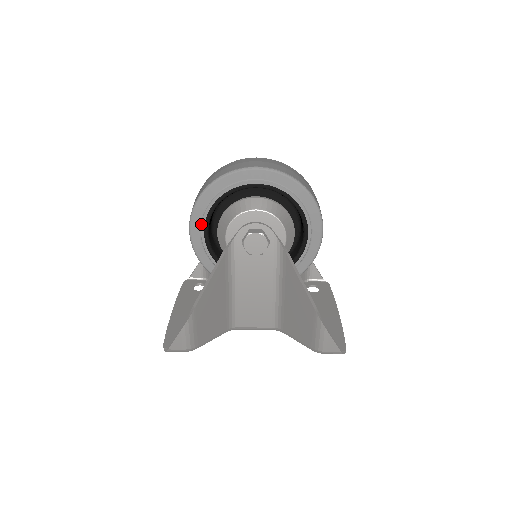
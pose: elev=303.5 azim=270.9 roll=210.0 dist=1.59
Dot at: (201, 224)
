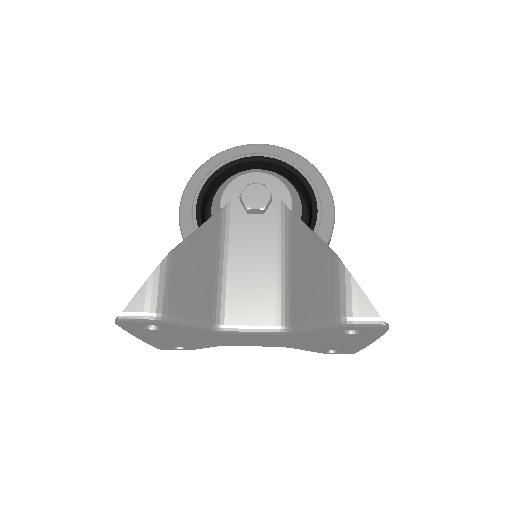
Dot at: (194, 198)
